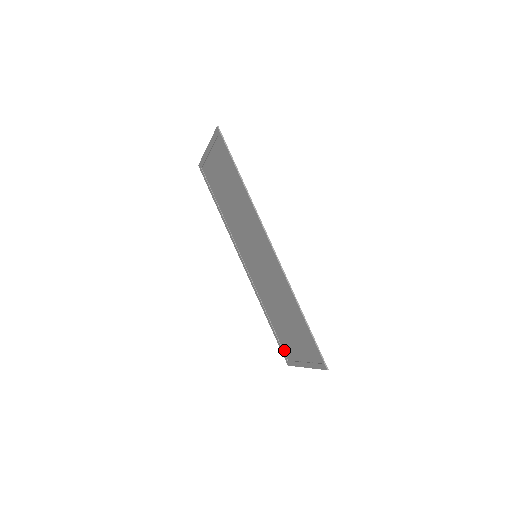
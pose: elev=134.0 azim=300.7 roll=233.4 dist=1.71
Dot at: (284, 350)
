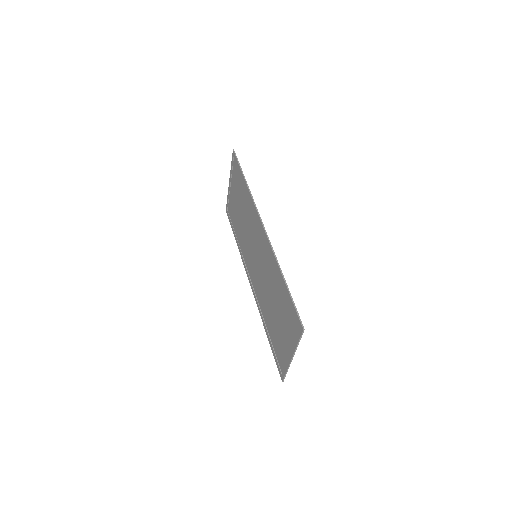
Dot at: (278, 361)
